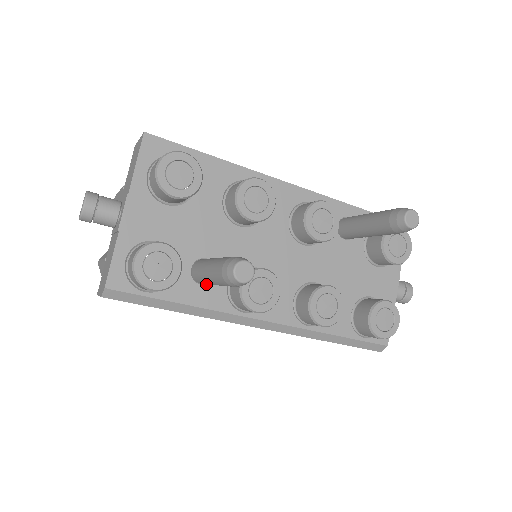
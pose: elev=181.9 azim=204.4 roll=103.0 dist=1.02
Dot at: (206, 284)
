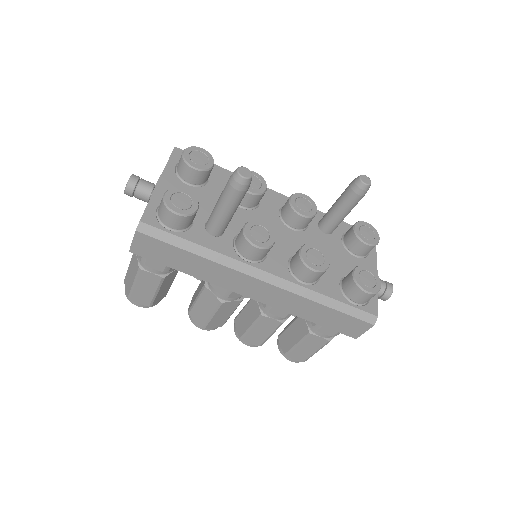
Dot at: (216, 236)
